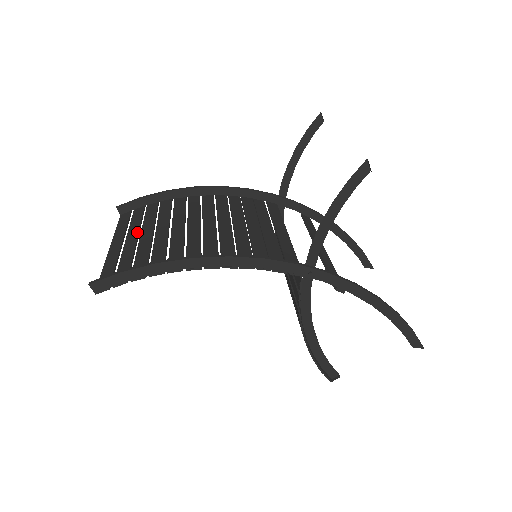
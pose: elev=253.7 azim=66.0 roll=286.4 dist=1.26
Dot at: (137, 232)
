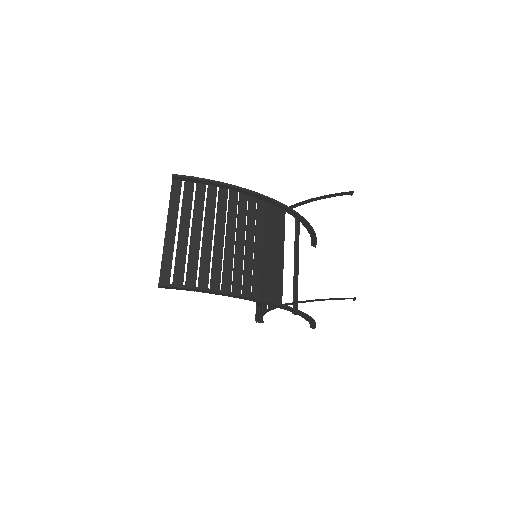
Dot at: (189, 225)
